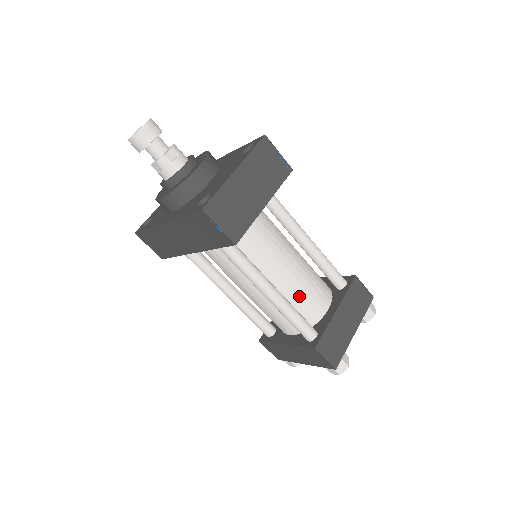
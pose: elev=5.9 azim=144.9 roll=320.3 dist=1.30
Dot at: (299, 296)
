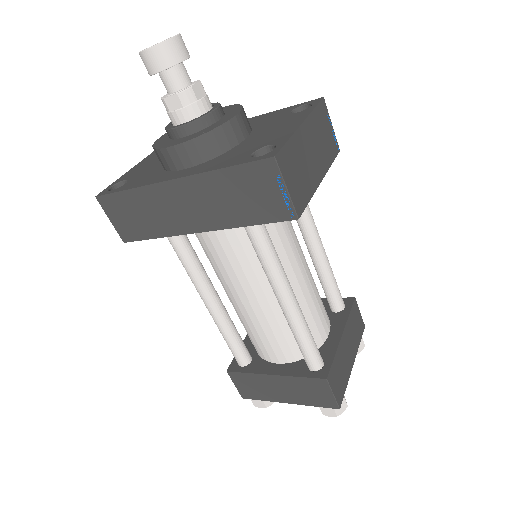
Dot at: (307, 312)
